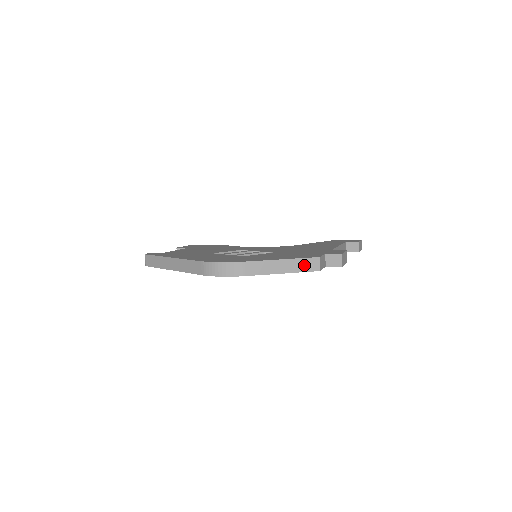
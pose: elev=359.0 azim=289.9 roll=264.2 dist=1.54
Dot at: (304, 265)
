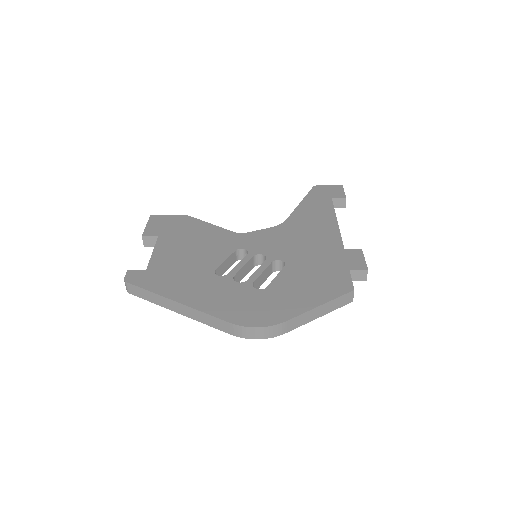
Dot at: (340, 302)
